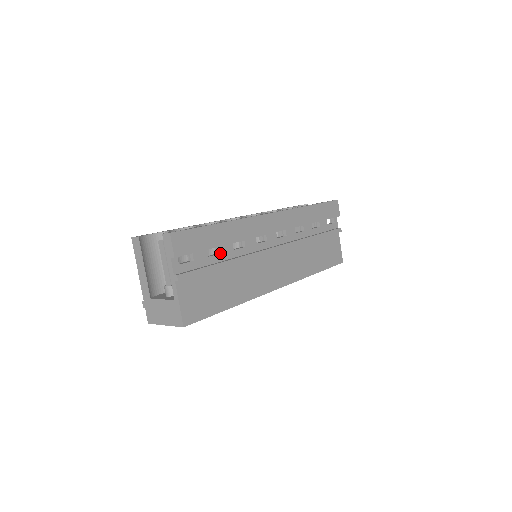
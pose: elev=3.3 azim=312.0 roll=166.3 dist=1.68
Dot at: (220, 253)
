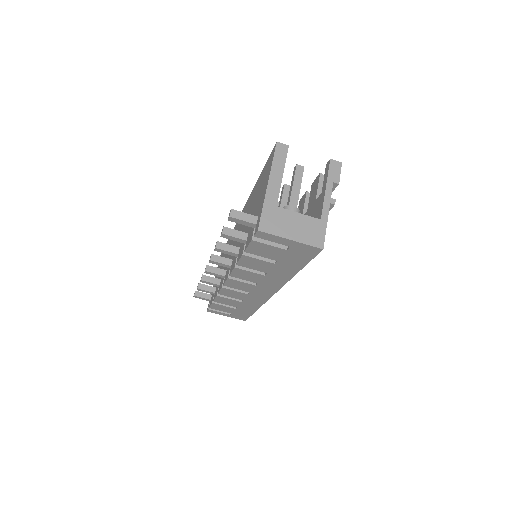
Dot at: occluded
